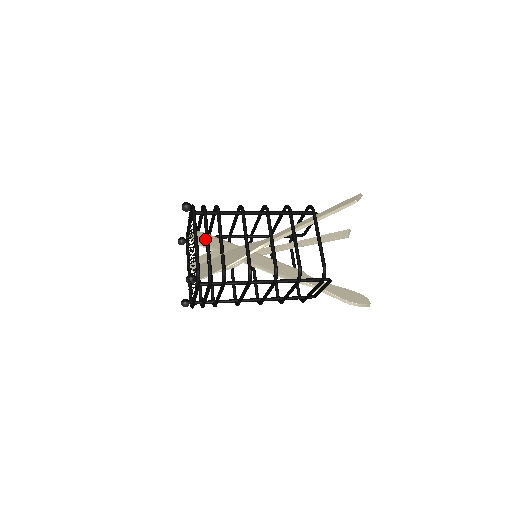
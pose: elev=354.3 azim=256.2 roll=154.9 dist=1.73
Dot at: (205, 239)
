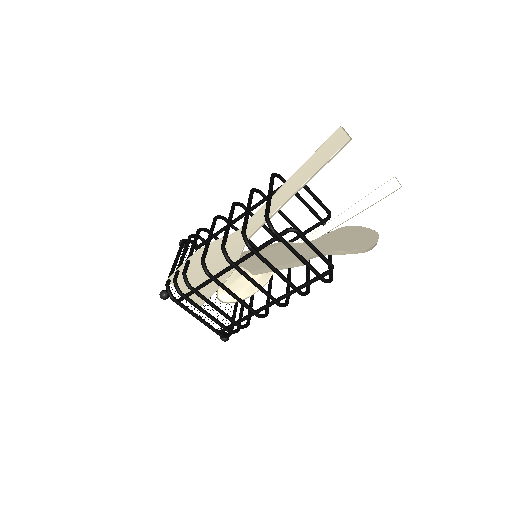
Dot at: occluded
